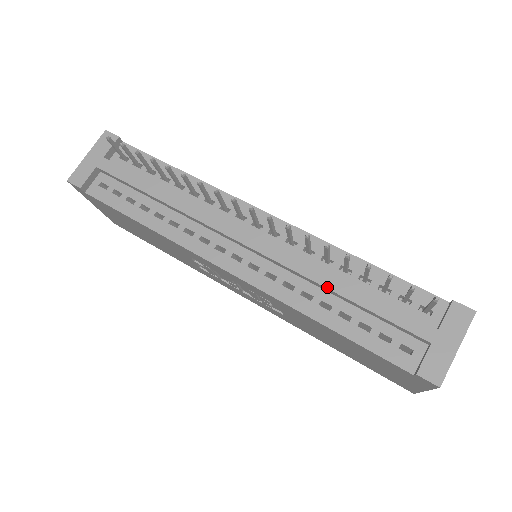
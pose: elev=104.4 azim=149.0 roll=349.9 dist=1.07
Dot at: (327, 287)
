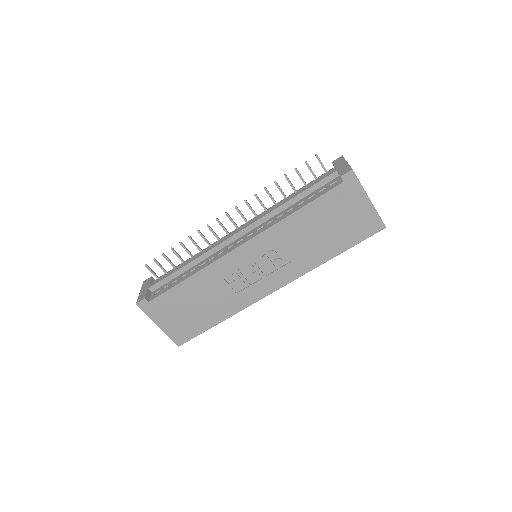
Dot at: (283, 204)
